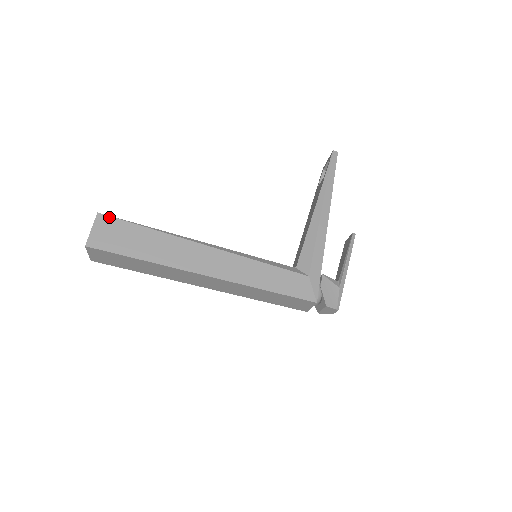
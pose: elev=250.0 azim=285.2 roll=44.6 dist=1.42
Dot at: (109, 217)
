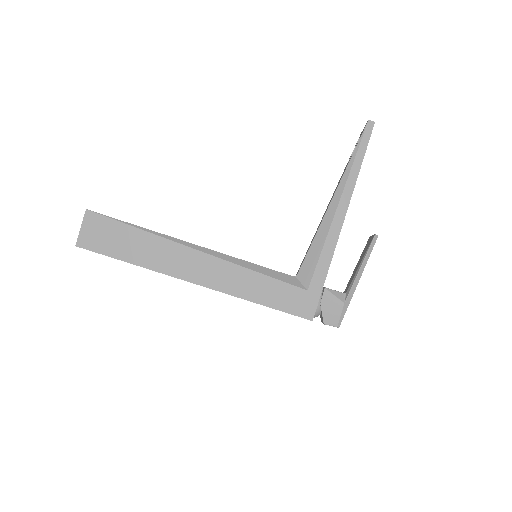
Dot at: (97, 214)
